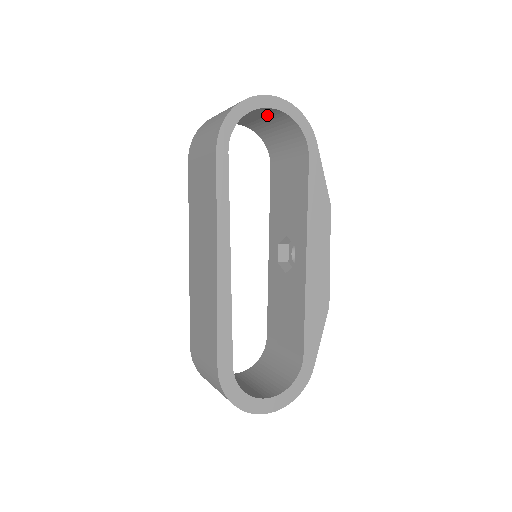
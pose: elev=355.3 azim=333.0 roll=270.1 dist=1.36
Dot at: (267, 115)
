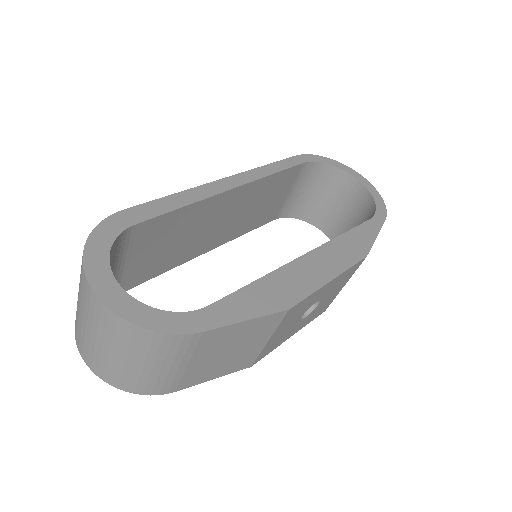
Dot at: (353, 203)
